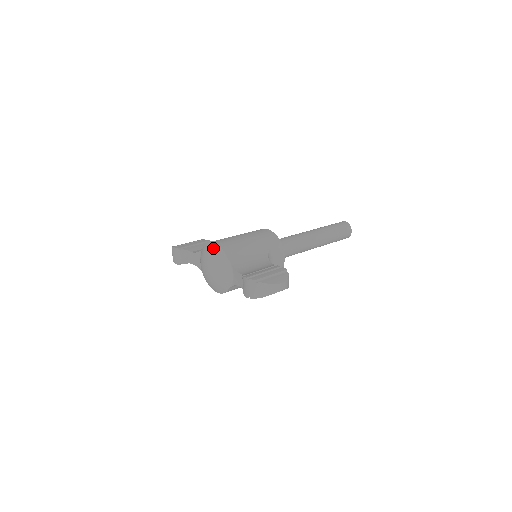
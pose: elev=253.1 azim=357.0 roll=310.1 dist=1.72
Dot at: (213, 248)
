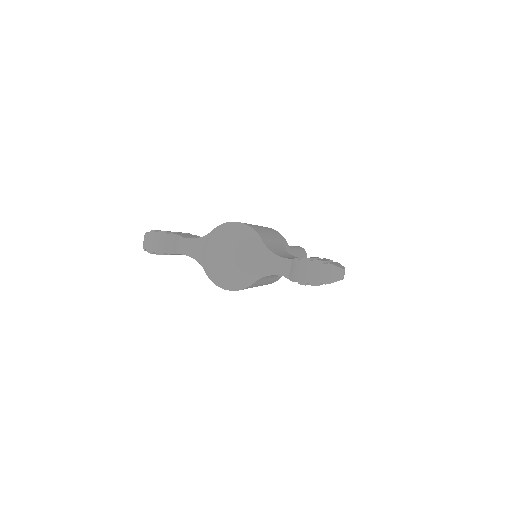
Dot at: (239, 228)
